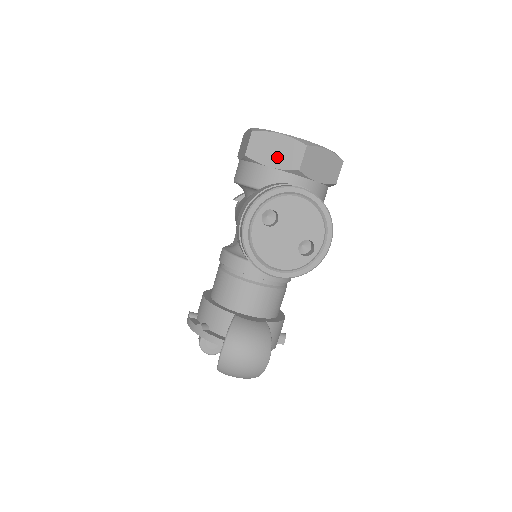
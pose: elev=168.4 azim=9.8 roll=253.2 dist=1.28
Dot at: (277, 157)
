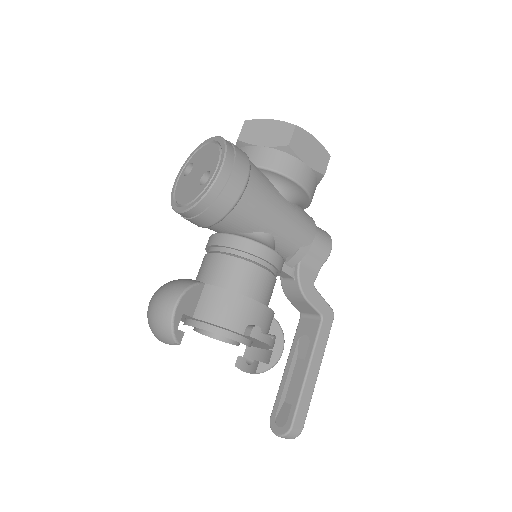
Dot at: occluded
